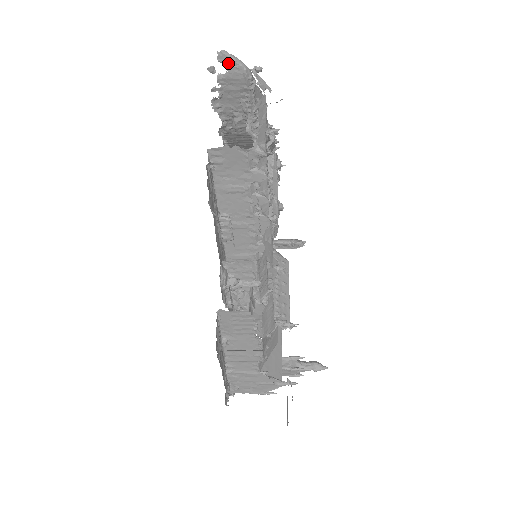
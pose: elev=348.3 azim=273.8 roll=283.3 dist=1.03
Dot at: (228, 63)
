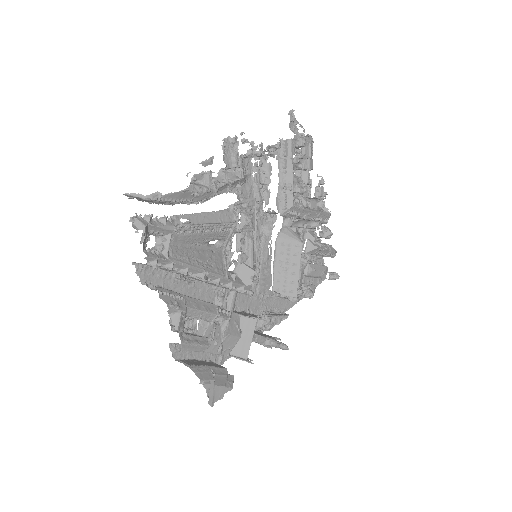
Dot at: (133, 197)
